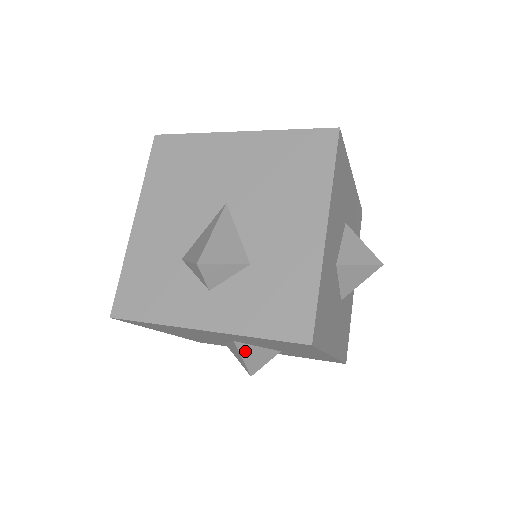
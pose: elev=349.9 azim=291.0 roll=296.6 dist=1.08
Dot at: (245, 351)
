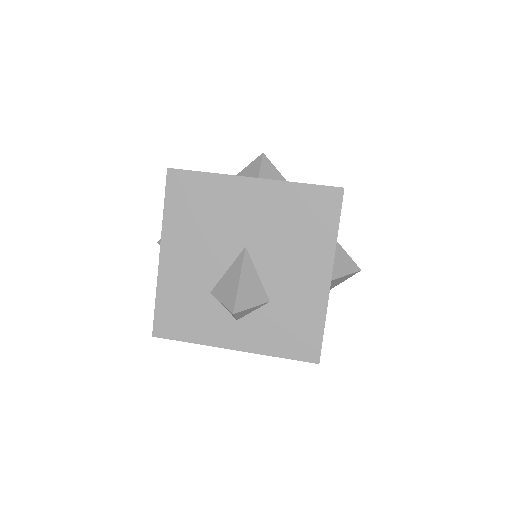
Dot at: occluded
